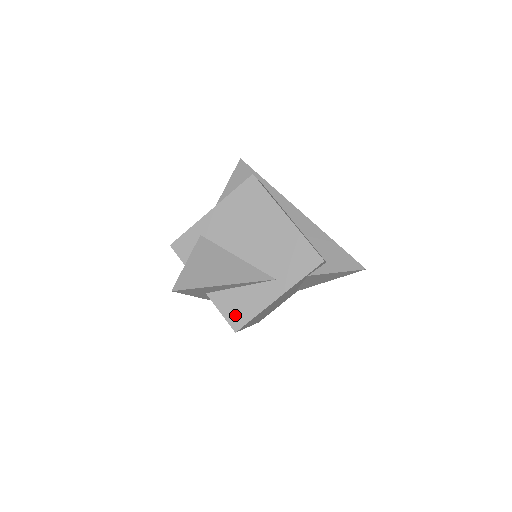
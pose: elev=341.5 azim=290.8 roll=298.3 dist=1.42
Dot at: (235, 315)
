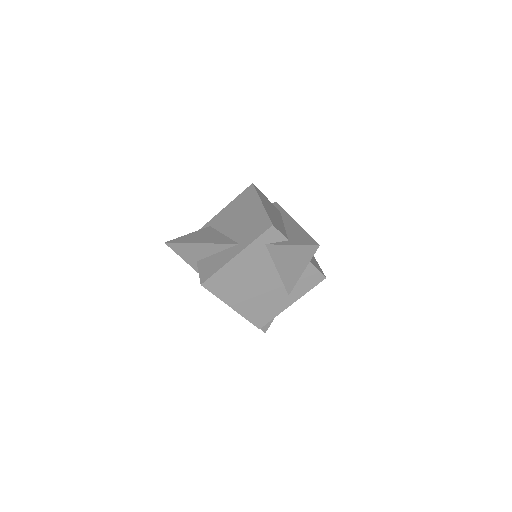
Dot at: (206, 273)
